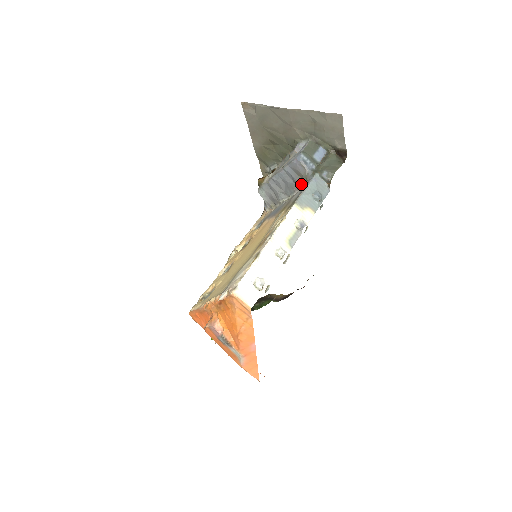
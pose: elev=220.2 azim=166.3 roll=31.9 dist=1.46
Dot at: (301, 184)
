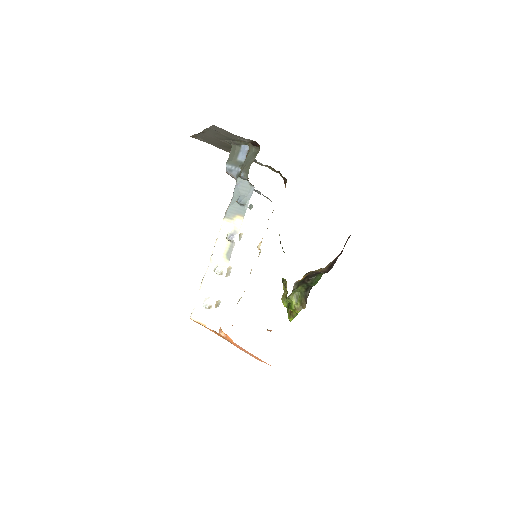
Dot at: occluded
